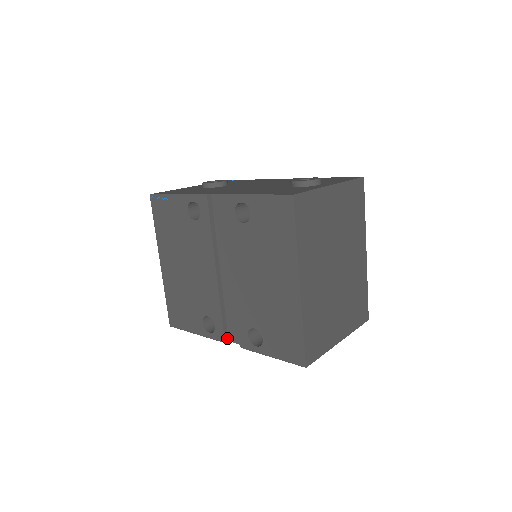
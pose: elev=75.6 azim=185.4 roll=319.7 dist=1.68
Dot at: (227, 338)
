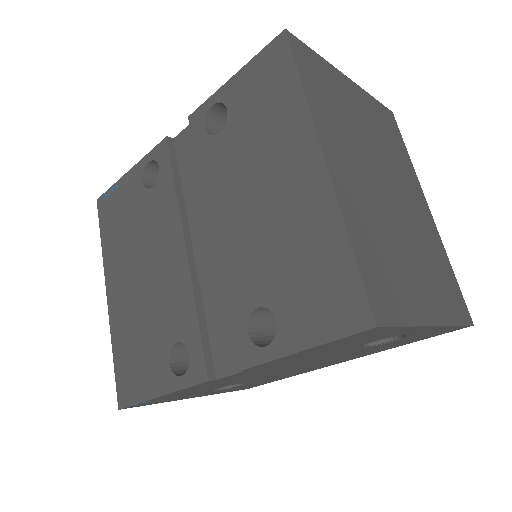
Dot at: (213, 373)
